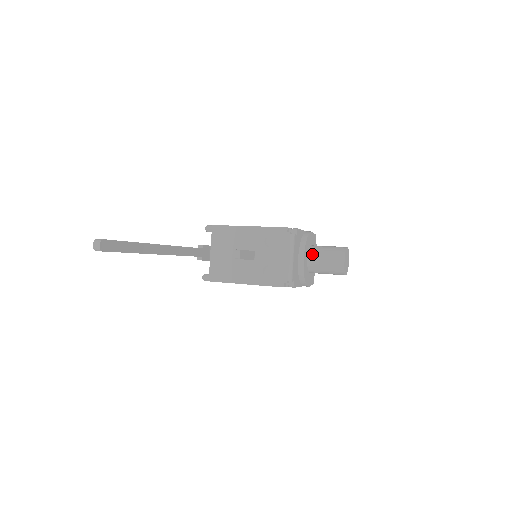
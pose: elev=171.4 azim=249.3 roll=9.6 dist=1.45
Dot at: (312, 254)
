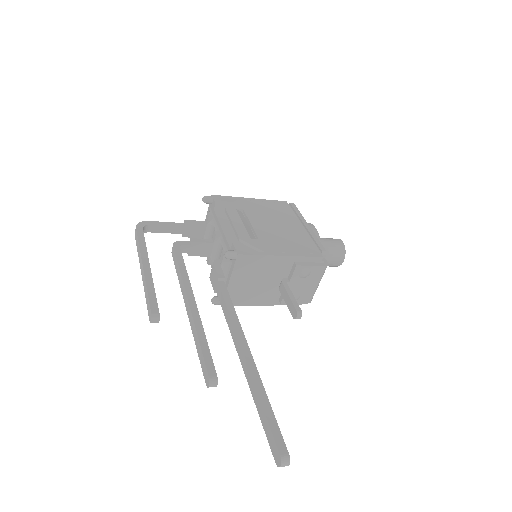
Dot at: occluded
